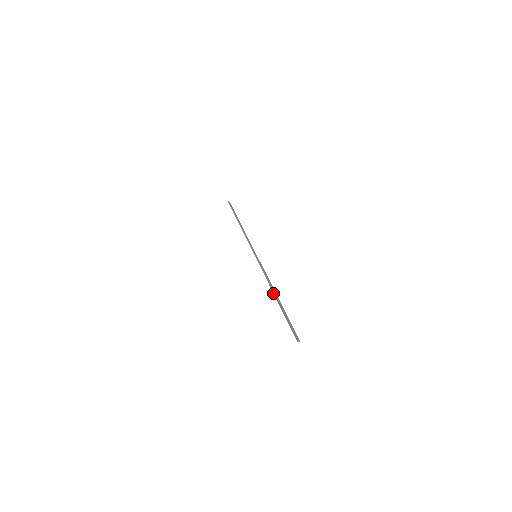
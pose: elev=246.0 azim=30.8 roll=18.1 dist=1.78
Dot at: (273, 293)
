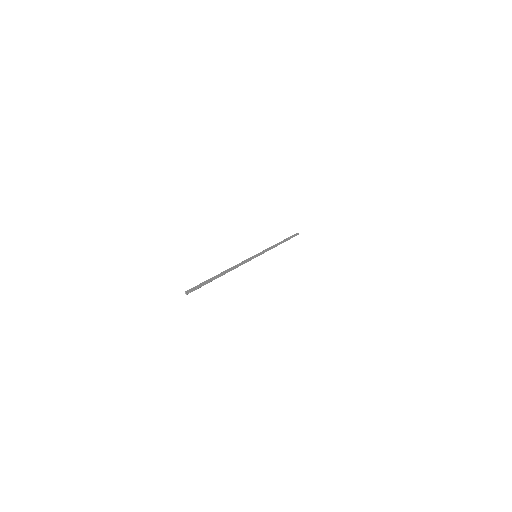
Dot at: occluded
